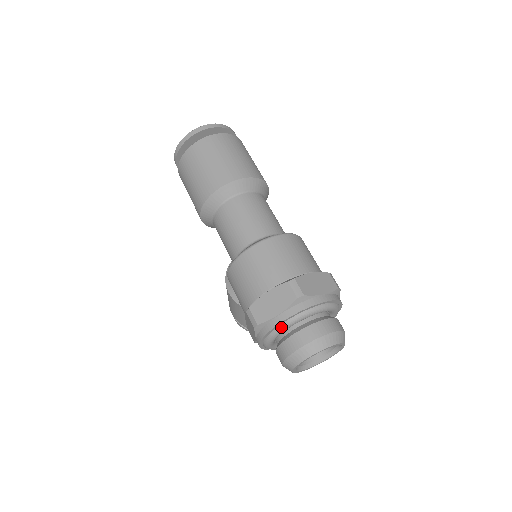
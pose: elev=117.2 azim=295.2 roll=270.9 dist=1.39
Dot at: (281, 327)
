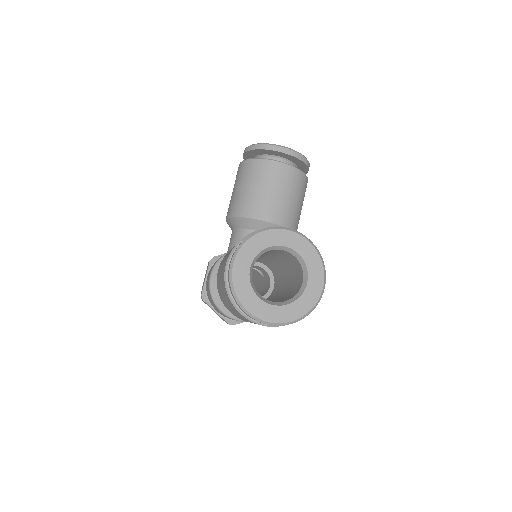
Dot at: occluded
